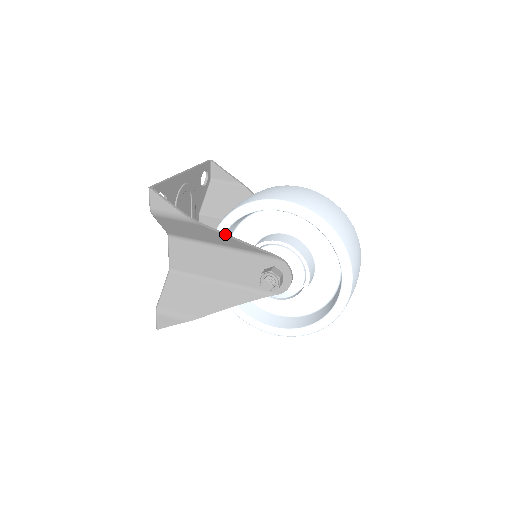
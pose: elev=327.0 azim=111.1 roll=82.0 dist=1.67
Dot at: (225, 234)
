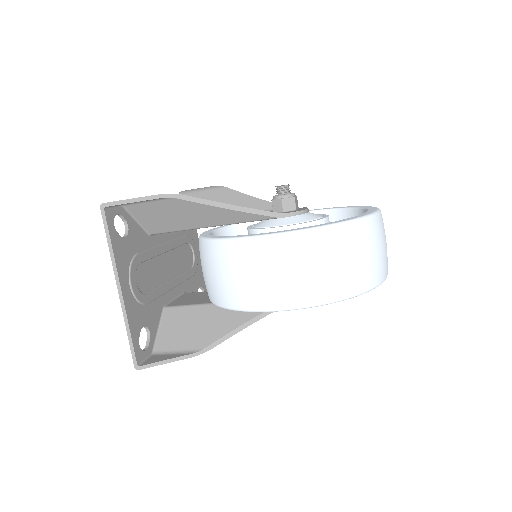
Dot at: (245, 196)
